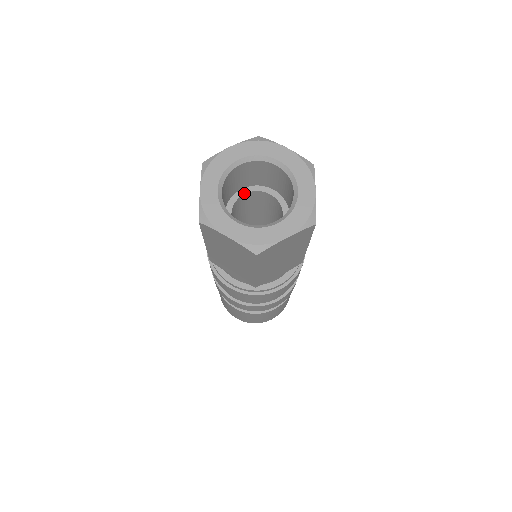
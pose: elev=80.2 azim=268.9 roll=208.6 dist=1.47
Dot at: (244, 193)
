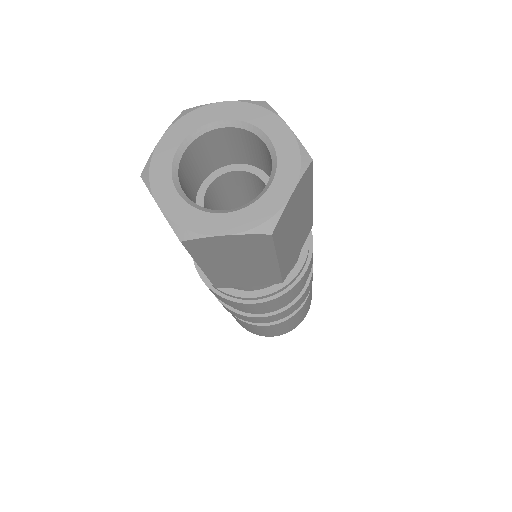
Dot at: (235, 169)
